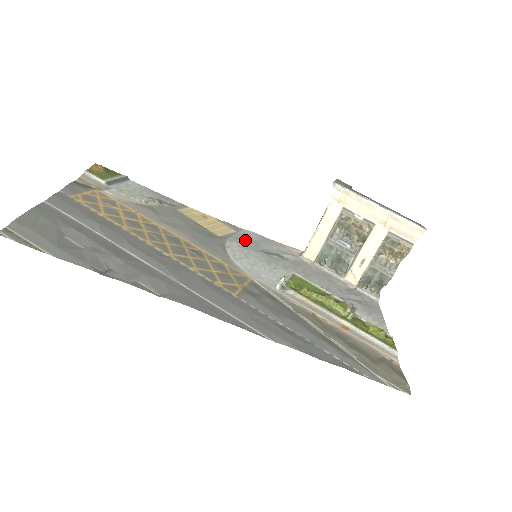
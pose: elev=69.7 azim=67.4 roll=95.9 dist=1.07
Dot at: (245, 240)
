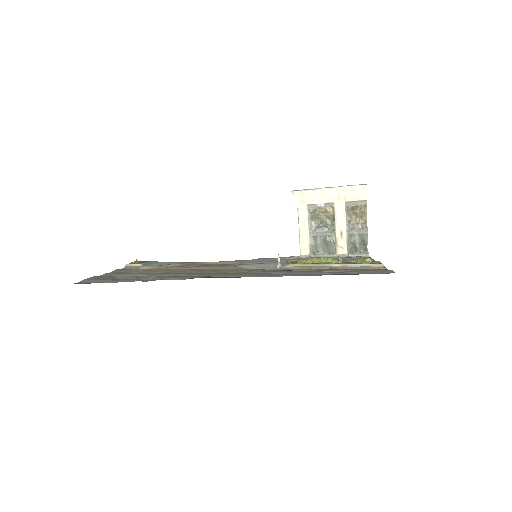
Dot at: (252, 261)
